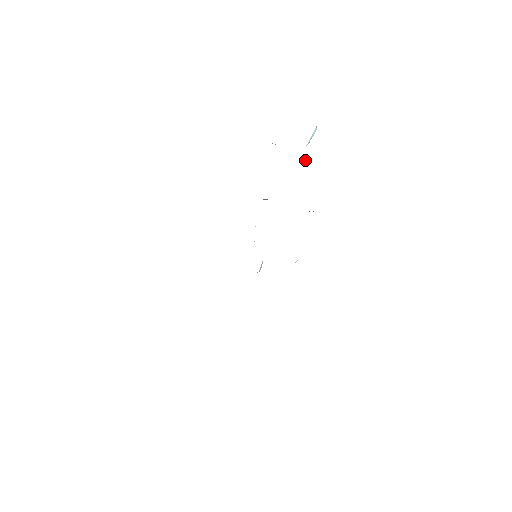
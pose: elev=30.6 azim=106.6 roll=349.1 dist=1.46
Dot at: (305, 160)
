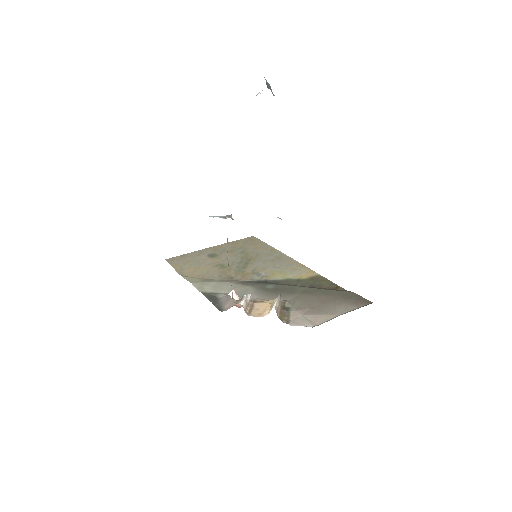
Dot at: occluded
